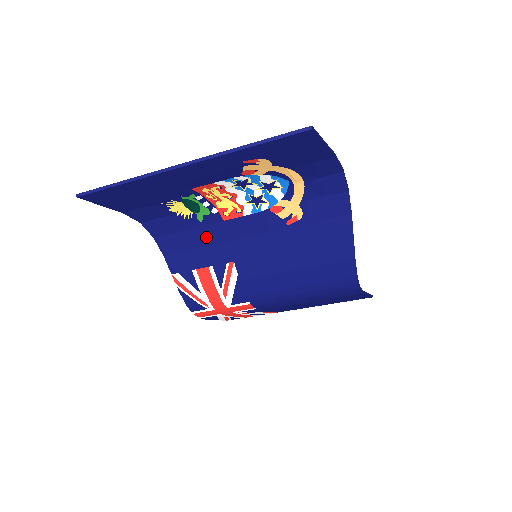
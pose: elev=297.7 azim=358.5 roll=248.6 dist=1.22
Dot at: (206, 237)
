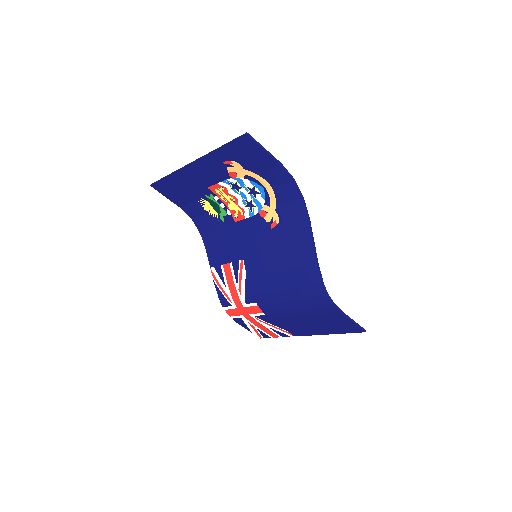
Dot at: (227, 236)
